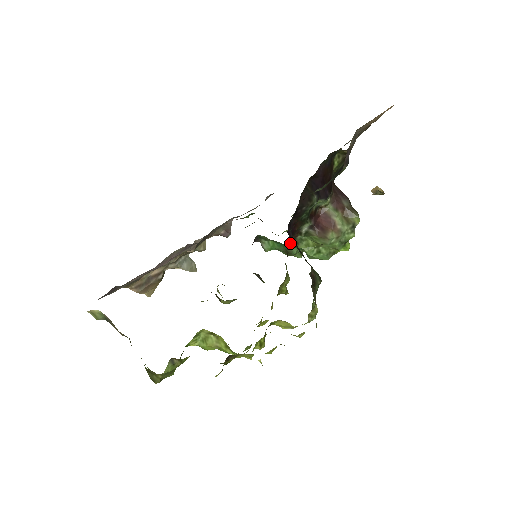
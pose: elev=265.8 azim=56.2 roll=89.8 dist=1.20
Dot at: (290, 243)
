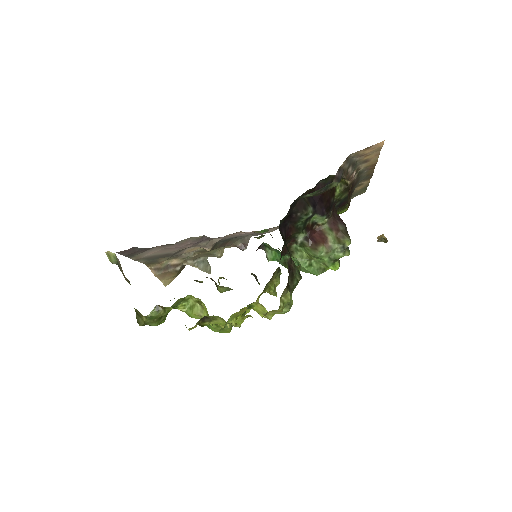
Dot at: (286, 249)
